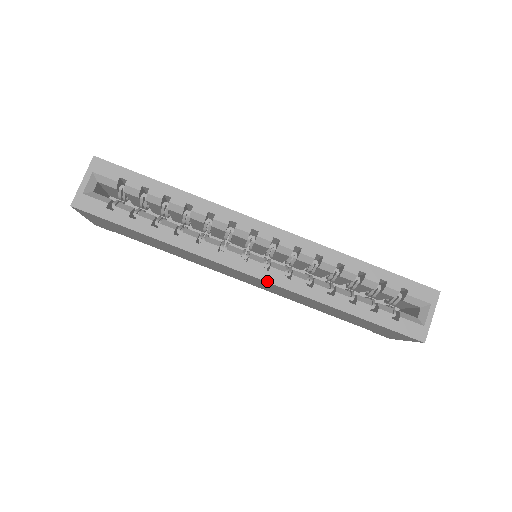
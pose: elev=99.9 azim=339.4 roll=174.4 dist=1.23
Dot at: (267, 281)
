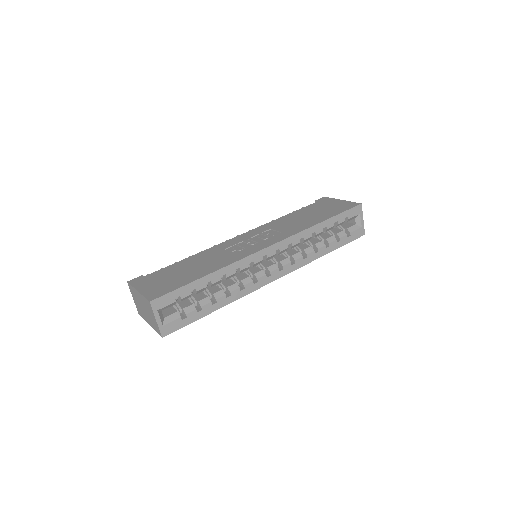
Dot at: occluded
